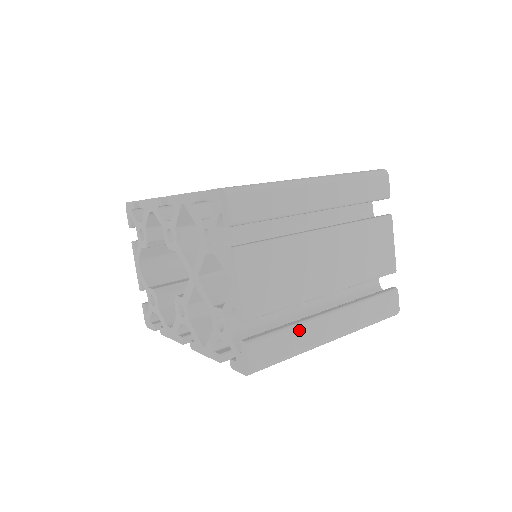
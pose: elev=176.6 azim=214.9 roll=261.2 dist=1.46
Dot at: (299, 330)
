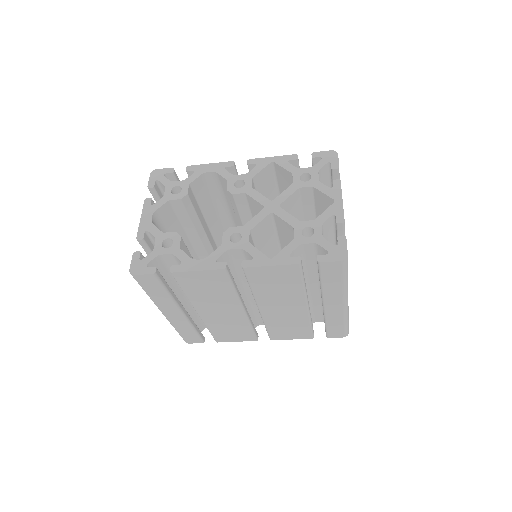
Dot at: occluded
